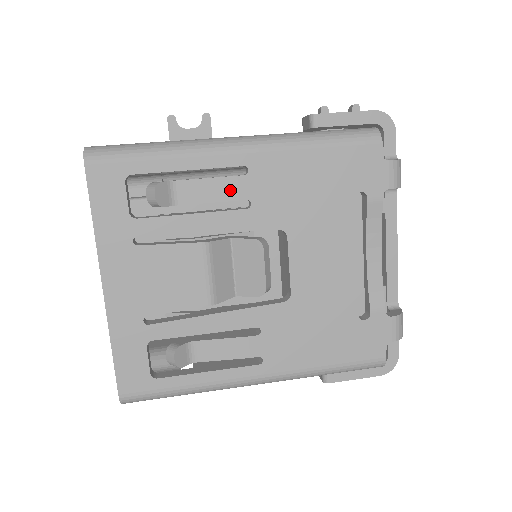
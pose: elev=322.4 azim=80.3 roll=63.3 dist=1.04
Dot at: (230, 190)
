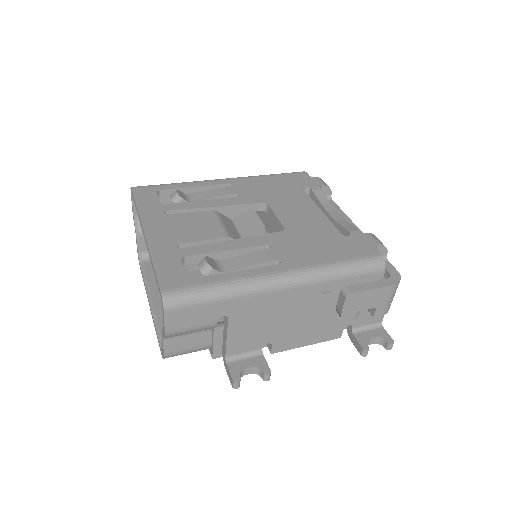
Dot at: (223, 192)
